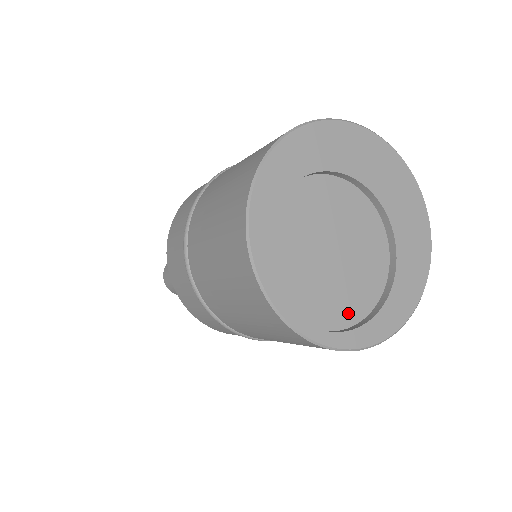
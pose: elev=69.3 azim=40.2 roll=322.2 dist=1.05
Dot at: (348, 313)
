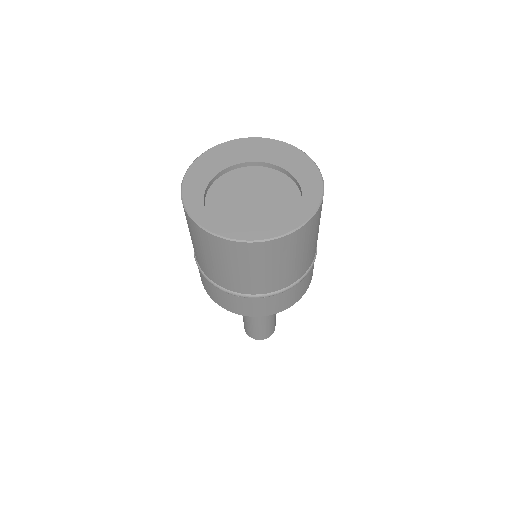
Dot at: (290, 213)
